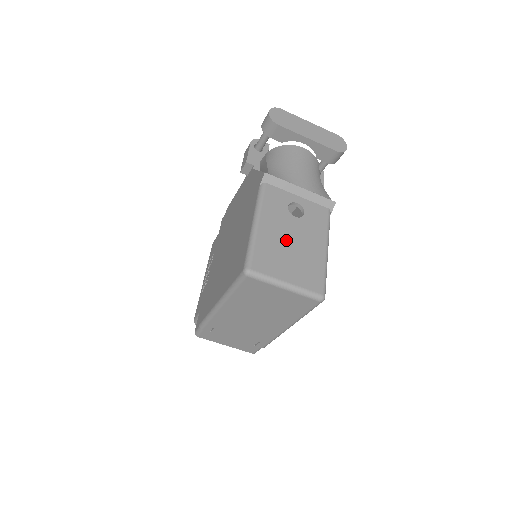
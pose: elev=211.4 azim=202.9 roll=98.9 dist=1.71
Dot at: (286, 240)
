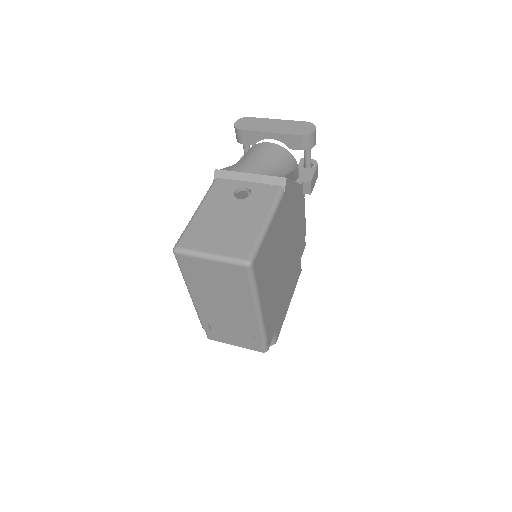
Dot at: (222, 219)
